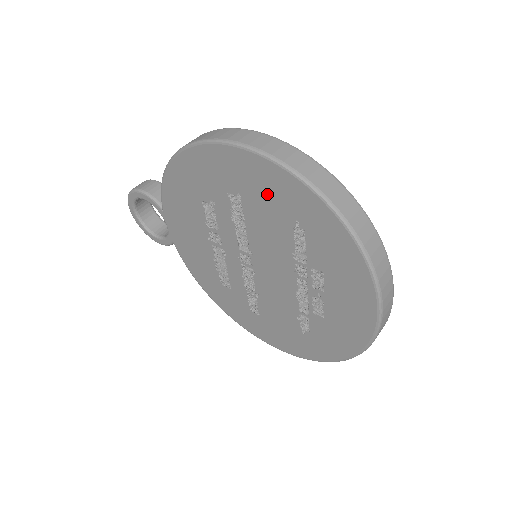
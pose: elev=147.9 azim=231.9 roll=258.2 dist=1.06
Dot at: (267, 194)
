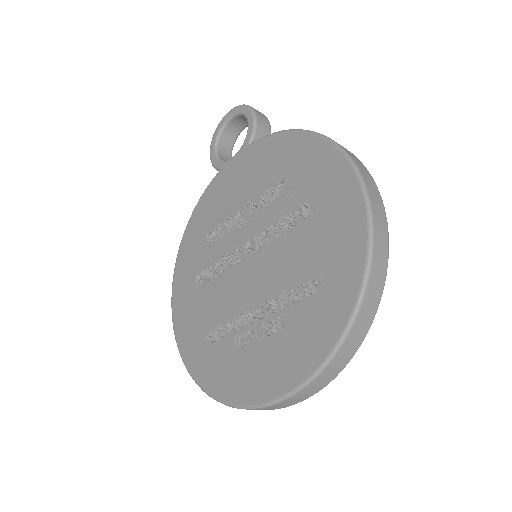
Dot at: (331, 239)
